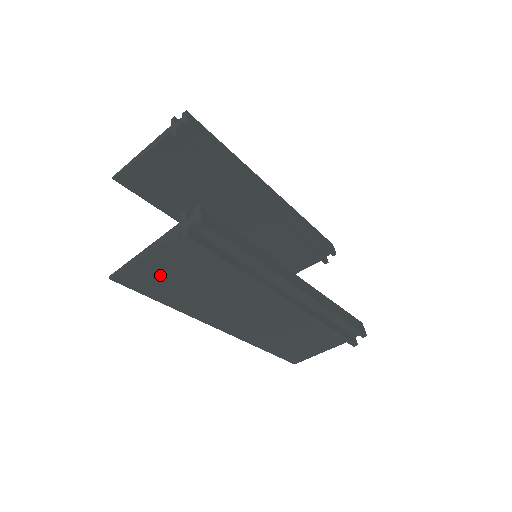
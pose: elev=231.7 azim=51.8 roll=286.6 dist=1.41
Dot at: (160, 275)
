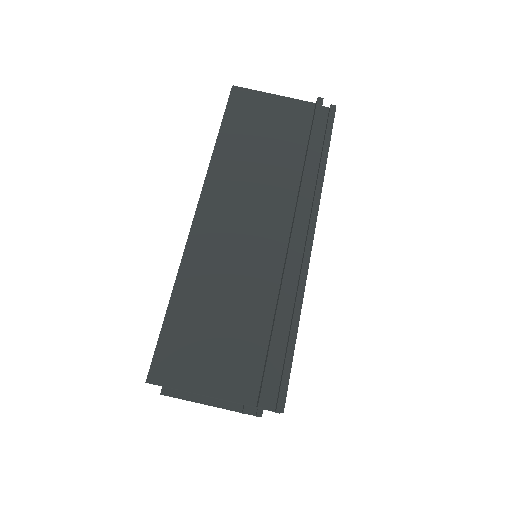
Dot at: (259, 114)
